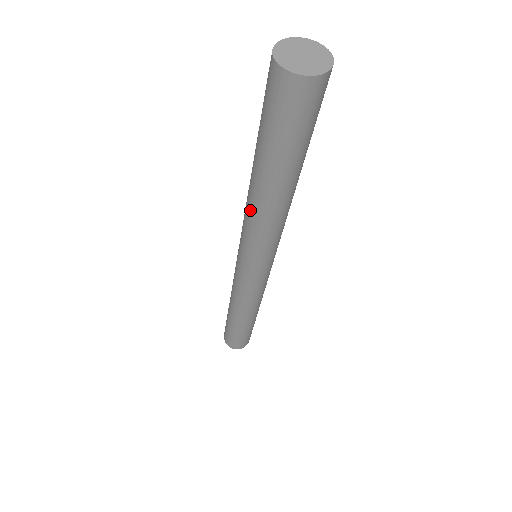
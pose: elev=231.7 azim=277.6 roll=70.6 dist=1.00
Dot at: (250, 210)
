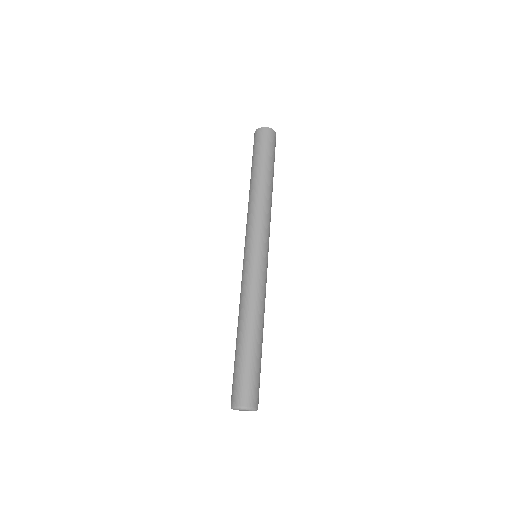
Dot at: (250, 202)
